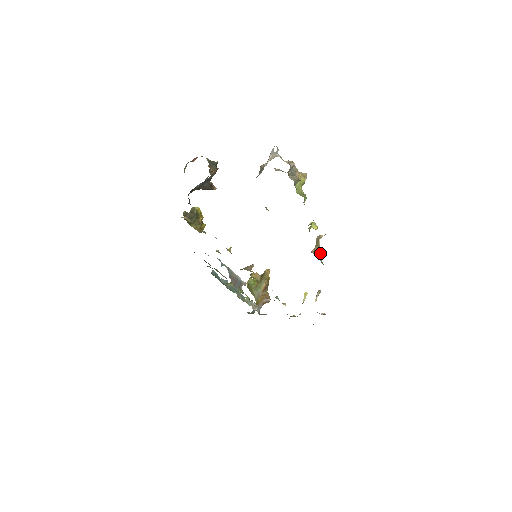
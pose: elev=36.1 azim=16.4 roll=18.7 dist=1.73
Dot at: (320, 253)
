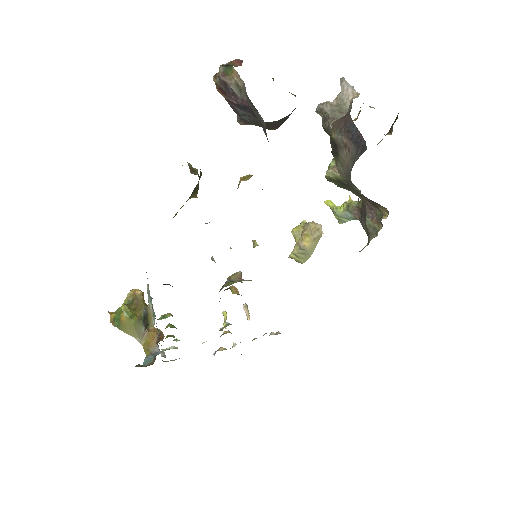
Dot at: (315, 246)
